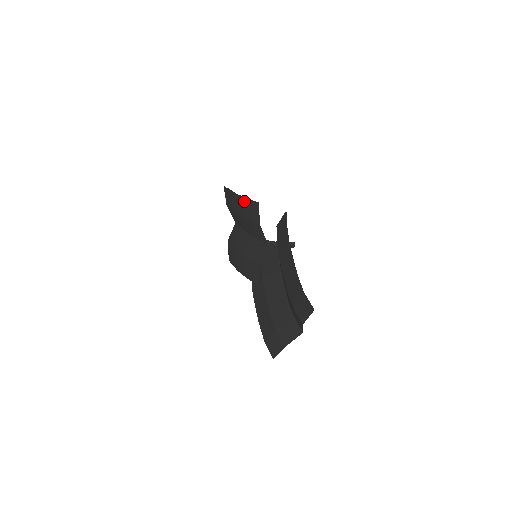
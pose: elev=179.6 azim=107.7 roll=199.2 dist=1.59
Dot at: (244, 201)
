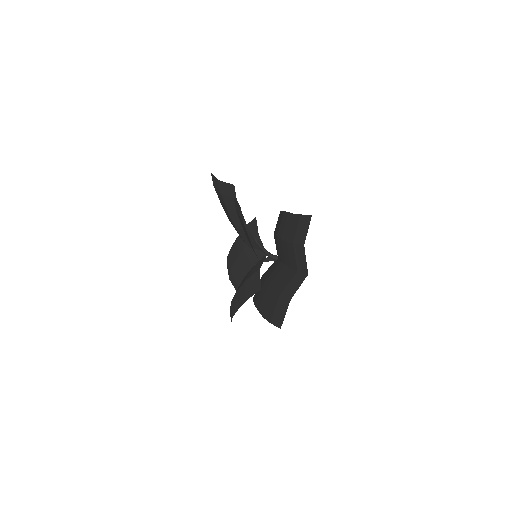
Dot at: occluded
